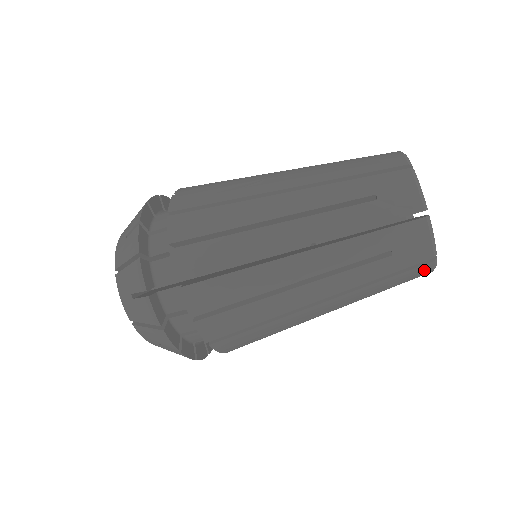
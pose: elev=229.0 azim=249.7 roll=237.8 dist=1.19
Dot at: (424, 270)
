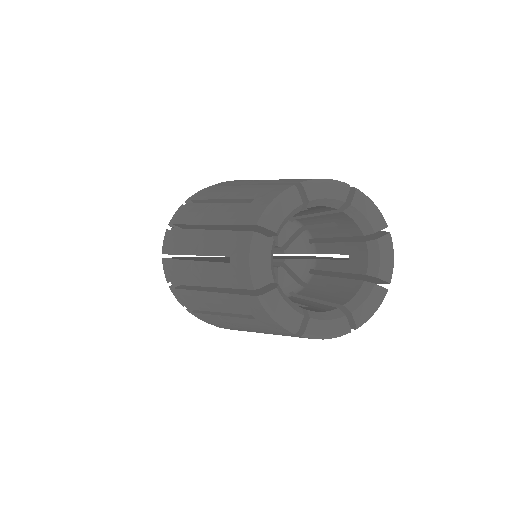
Dot at: occluded
